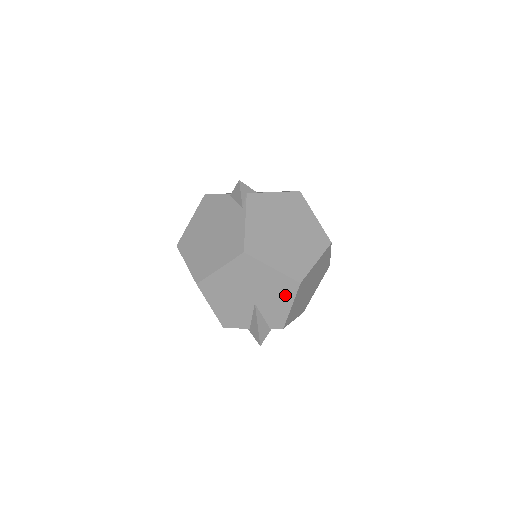
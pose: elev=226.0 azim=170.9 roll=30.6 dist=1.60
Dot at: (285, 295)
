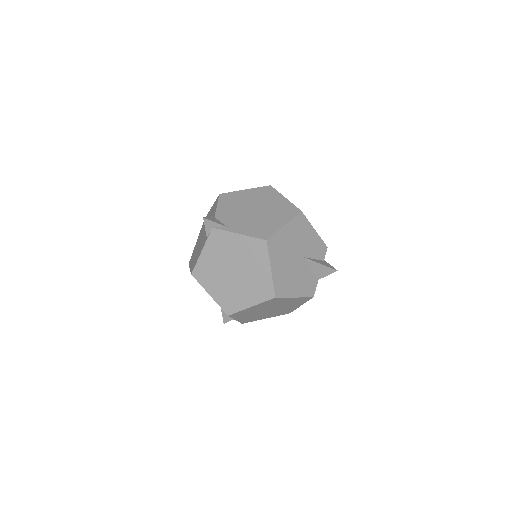
Dot at: occluded
